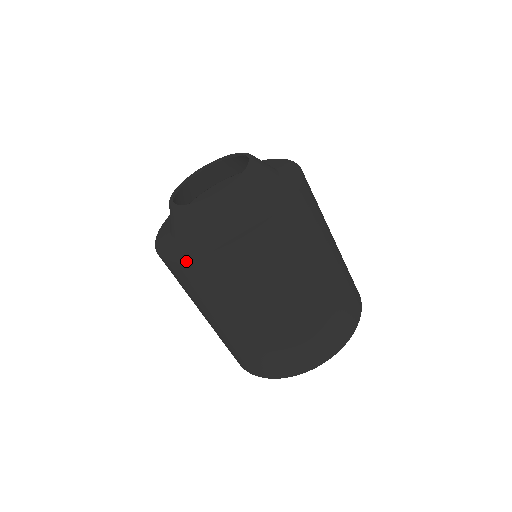
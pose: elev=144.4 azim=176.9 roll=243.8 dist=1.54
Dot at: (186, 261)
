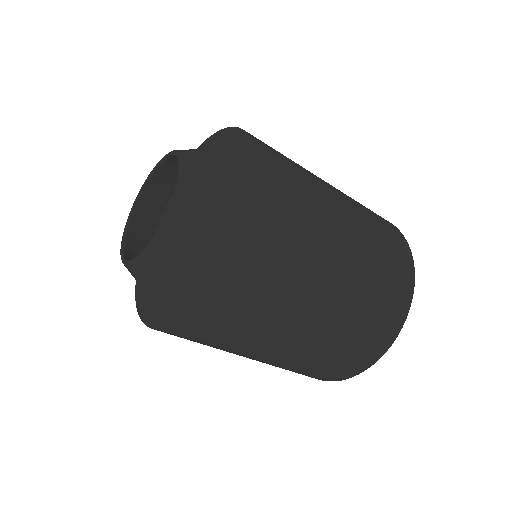
Dot at: (222, 265)
